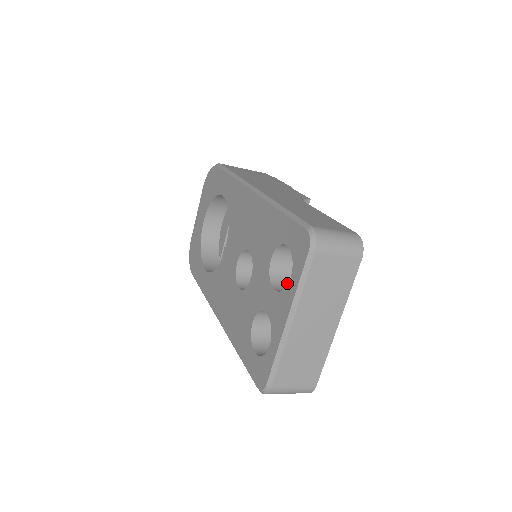
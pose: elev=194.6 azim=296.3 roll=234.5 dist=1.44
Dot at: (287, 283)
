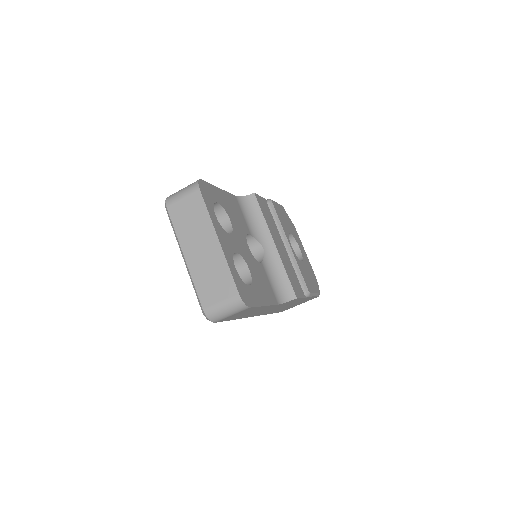
Dot at: occluded
